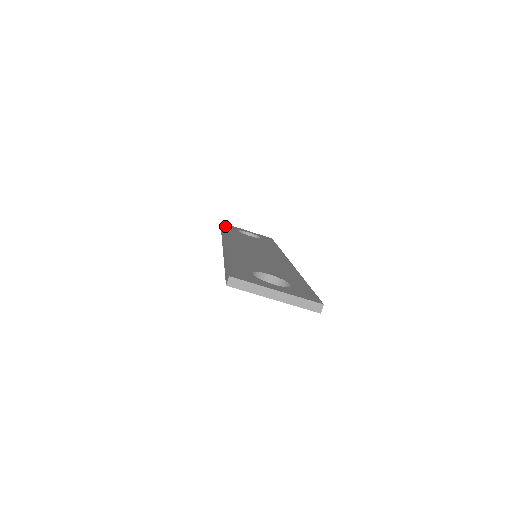
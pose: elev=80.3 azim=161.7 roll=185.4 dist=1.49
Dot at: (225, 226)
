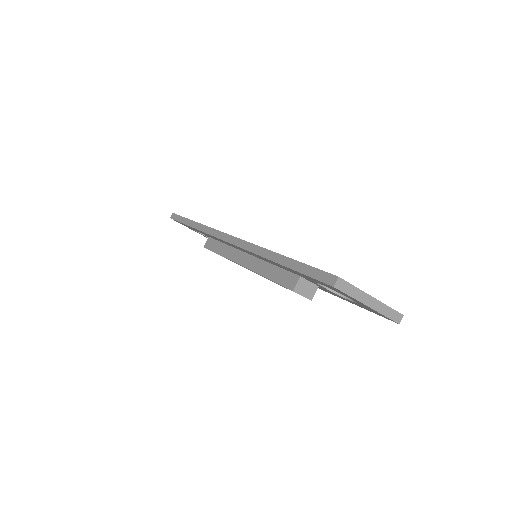
Dot at: occluded
